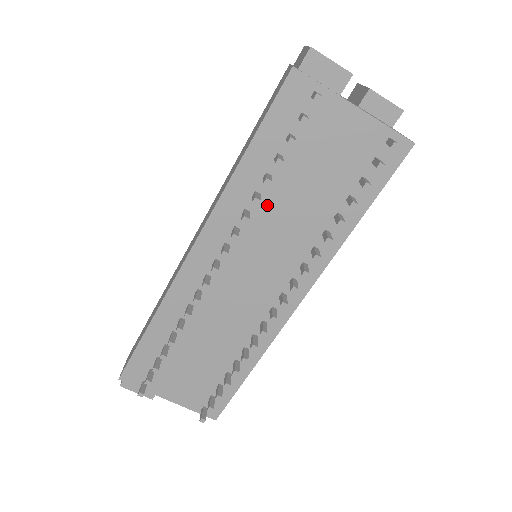
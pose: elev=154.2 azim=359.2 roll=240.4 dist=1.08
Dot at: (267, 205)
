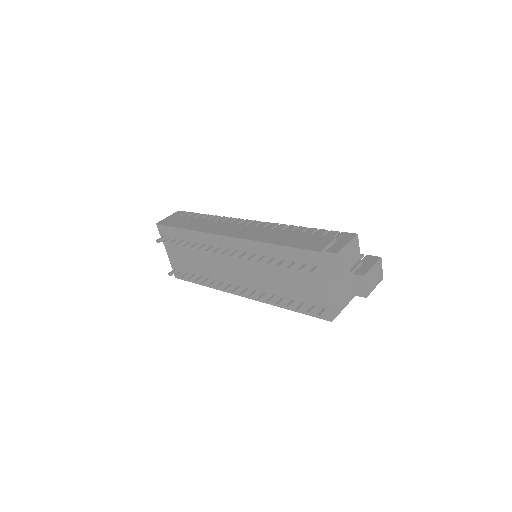
Dot at: (265, 264)
